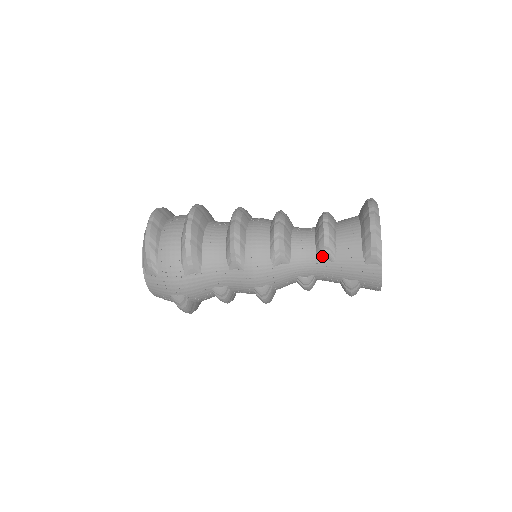
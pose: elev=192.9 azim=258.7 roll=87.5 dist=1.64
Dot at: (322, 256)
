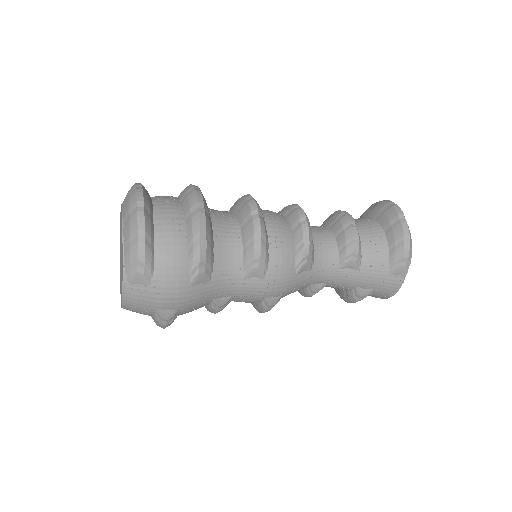
Dot at: (346, 264)
